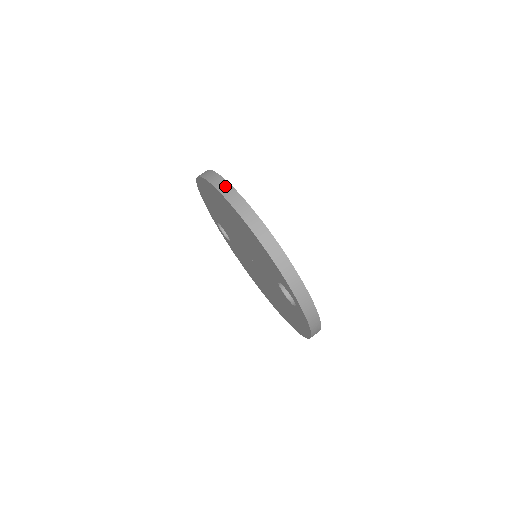
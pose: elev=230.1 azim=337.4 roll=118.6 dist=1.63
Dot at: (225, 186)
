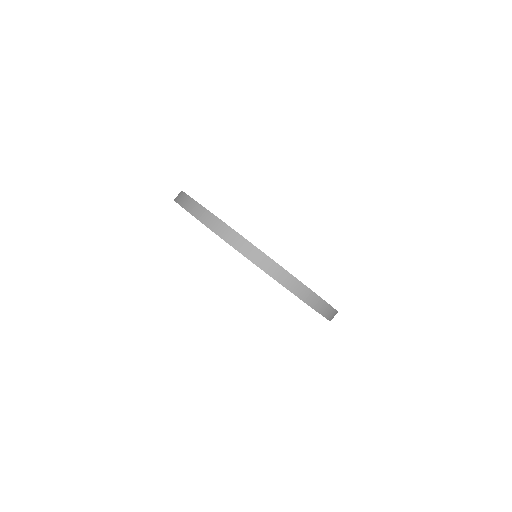
Dot at: (182, 197)
